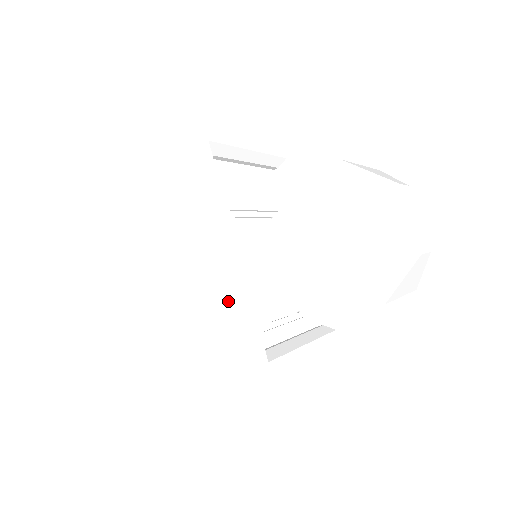
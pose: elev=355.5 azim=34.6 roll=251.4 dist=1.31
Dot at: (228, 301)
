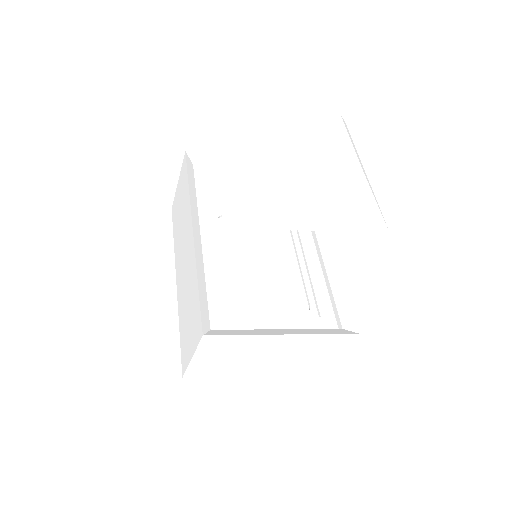
Dot at: (191, 286)
